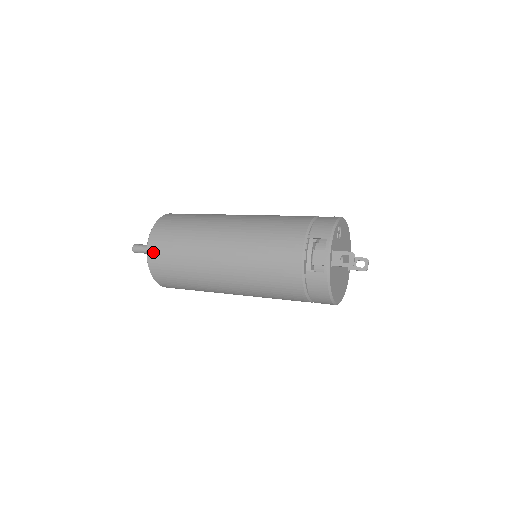
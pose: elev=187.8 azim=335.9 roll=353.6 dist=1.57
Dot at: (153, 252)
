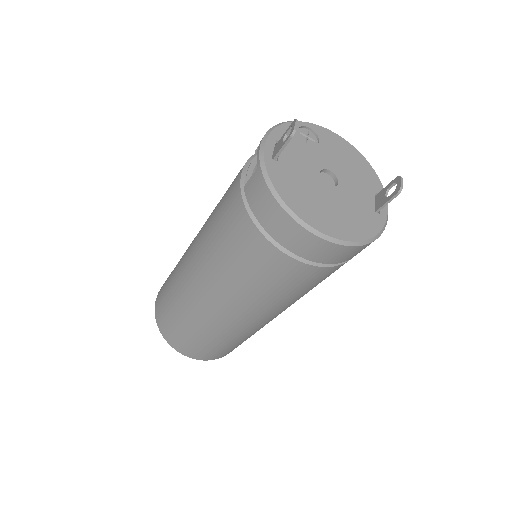
Dot at: (158, 298)
